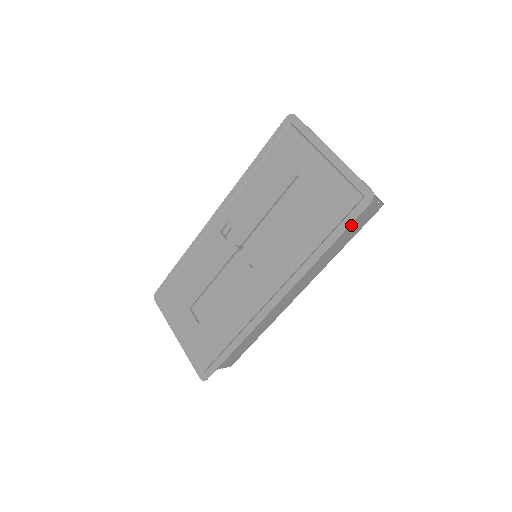
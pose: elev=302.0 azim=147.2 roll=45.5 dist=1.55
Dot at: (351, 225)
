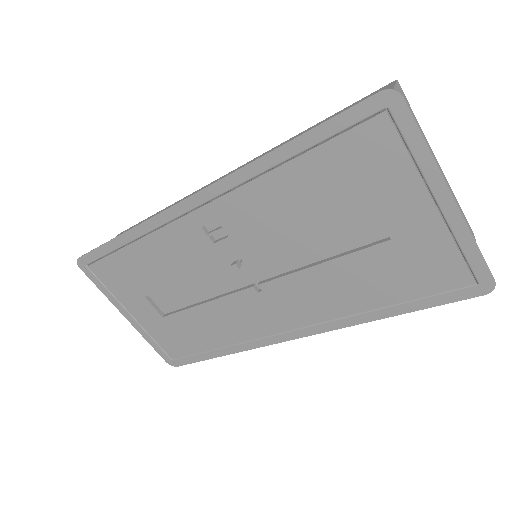
Dot at: occluded
